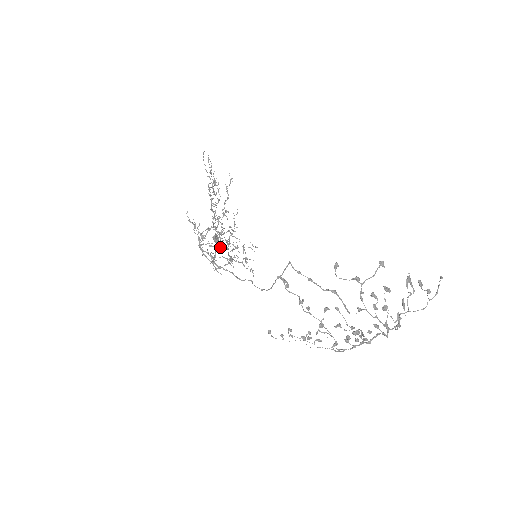
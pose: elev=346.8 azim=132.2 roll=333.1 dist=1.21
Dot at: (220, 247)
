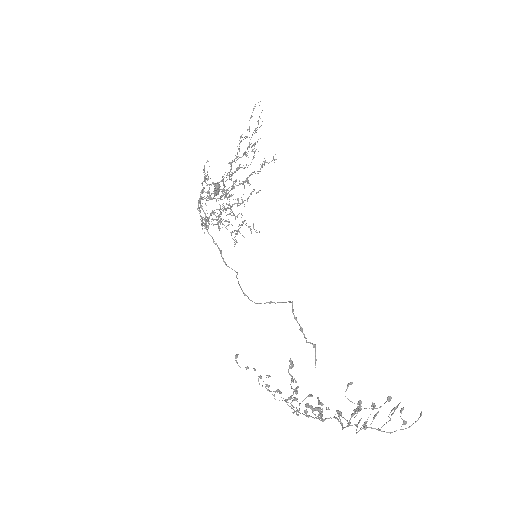
Dot at: occluded
